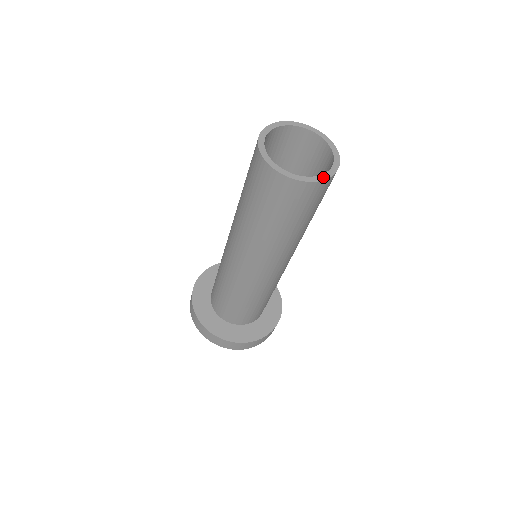
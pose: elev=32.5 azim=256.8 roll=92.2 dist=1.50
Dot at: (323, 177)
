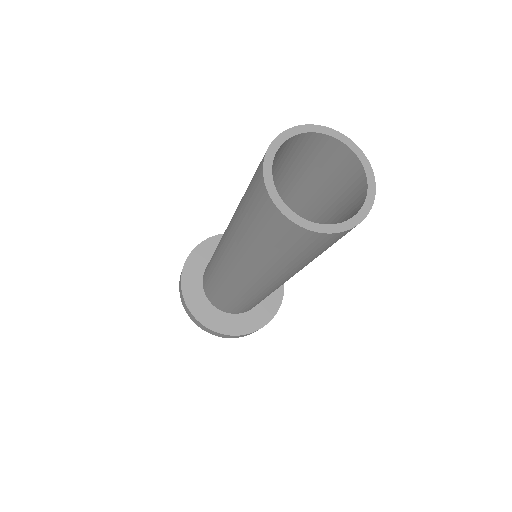
Dot at: (346, 225)
